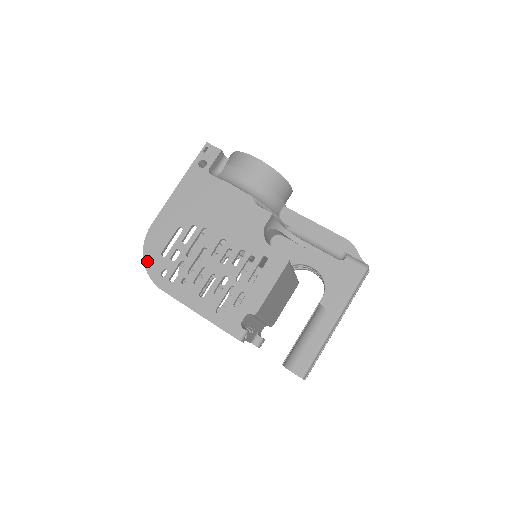
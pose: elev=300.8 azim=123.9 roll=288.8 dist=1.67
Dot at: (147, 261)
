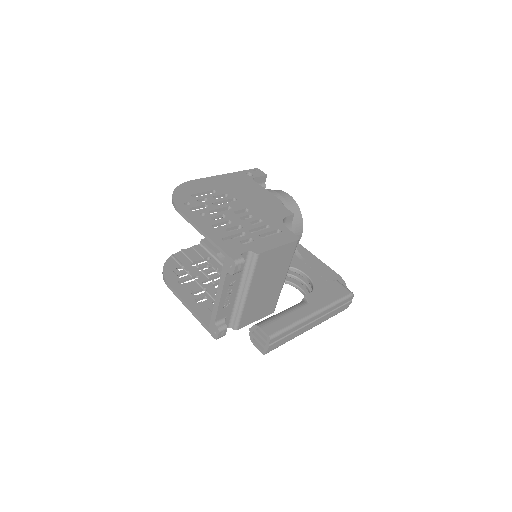
Dot at: (176, 193)
